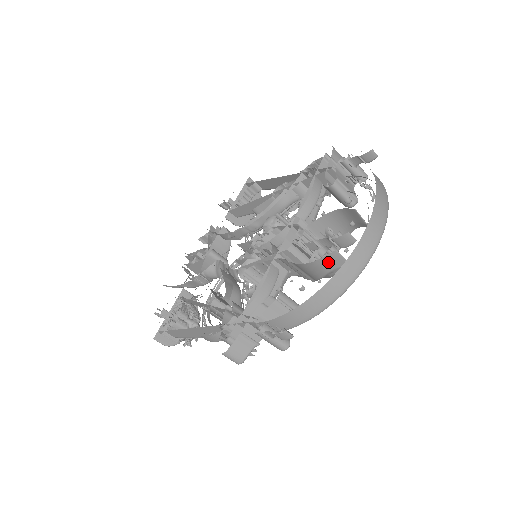
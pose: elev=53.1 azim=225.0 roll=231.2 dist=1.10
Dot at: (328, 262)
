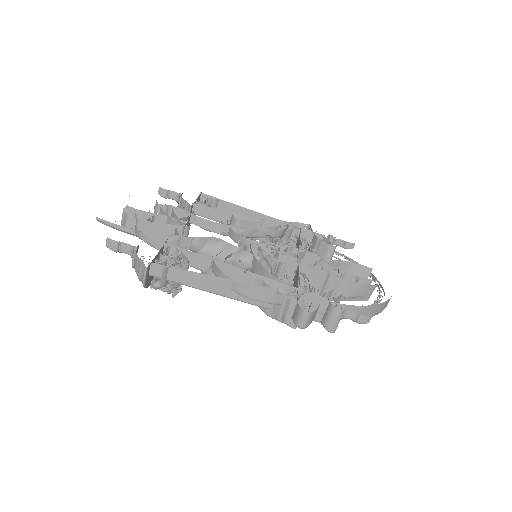
Dot at: (366, 290)
